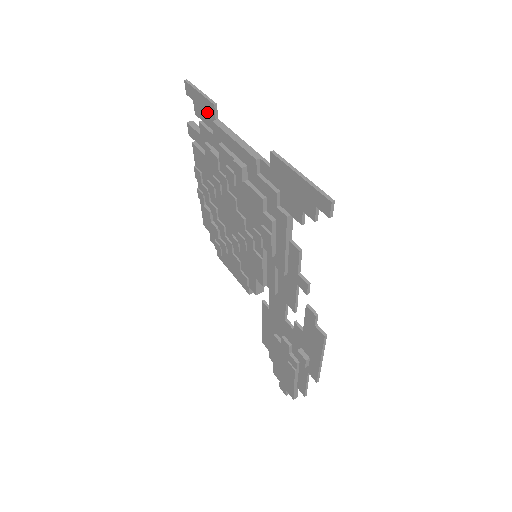
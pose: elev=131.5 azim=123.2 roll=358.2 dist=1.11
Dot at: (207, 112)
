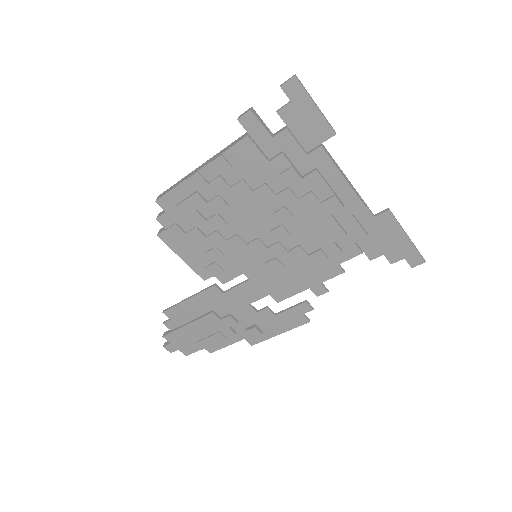
Dot at: (312, 129)
